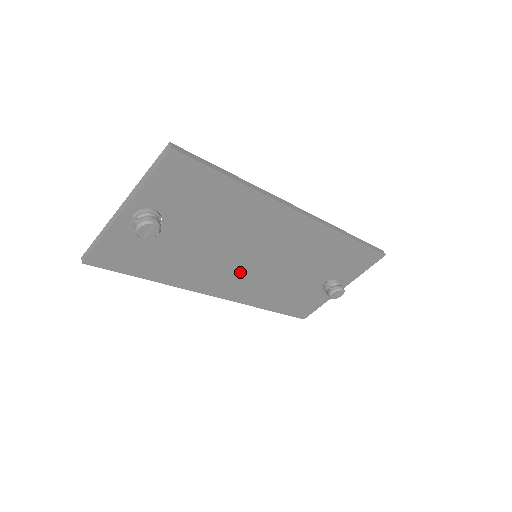
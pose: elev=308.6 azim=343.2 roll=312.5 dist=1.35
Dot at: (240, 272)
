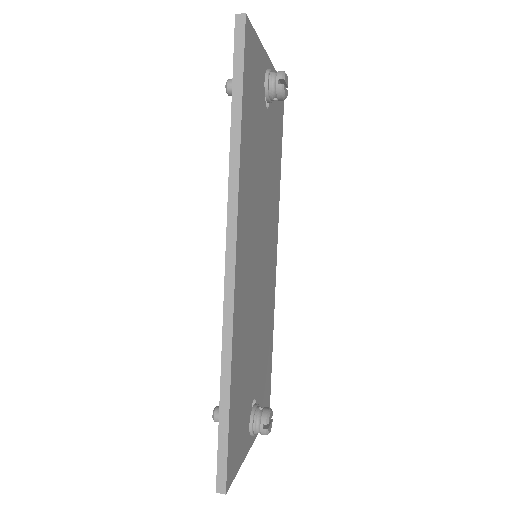
Dot at: (252, 254)
